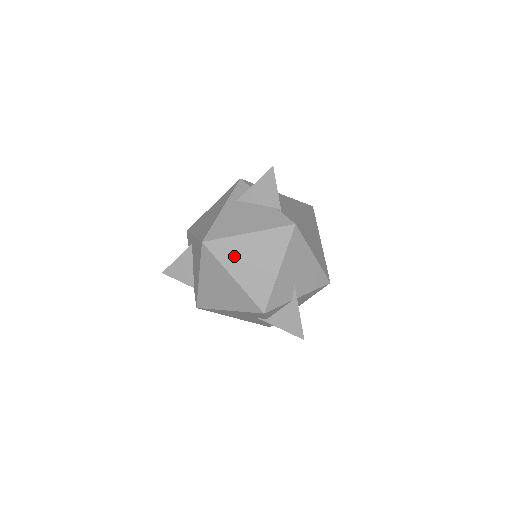
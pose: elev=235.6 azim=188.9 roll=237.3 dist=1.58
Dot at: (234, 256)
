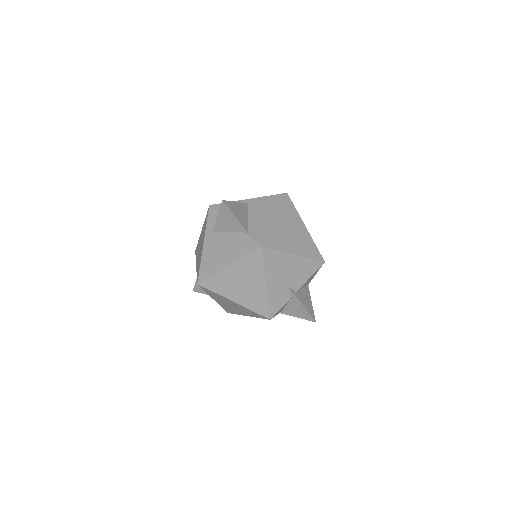
Dot at: (226, 286)
